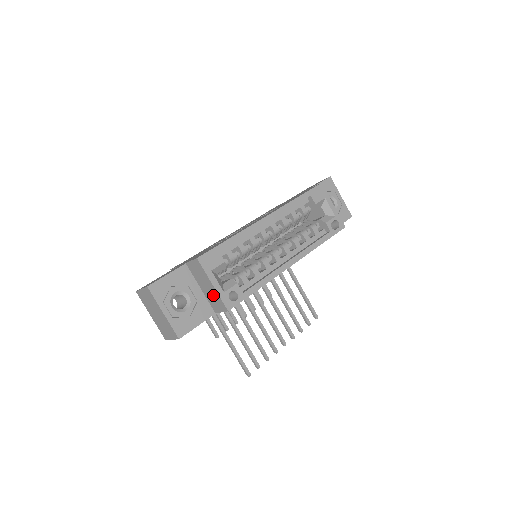
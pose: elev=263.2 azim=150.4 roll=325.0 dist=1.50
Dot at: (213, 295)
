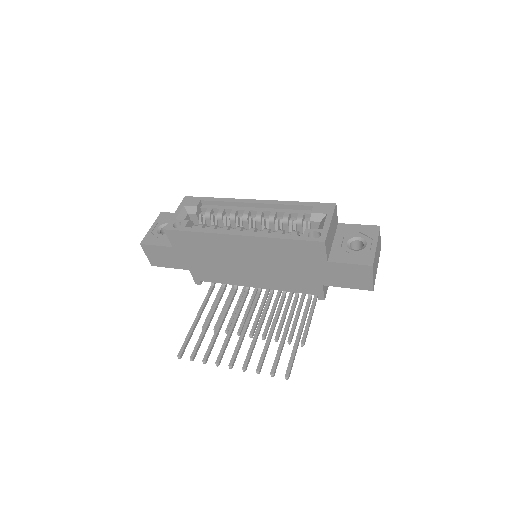
Dot at: occluded
